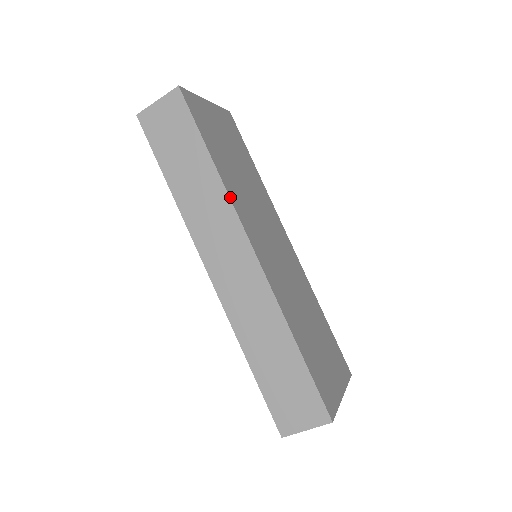
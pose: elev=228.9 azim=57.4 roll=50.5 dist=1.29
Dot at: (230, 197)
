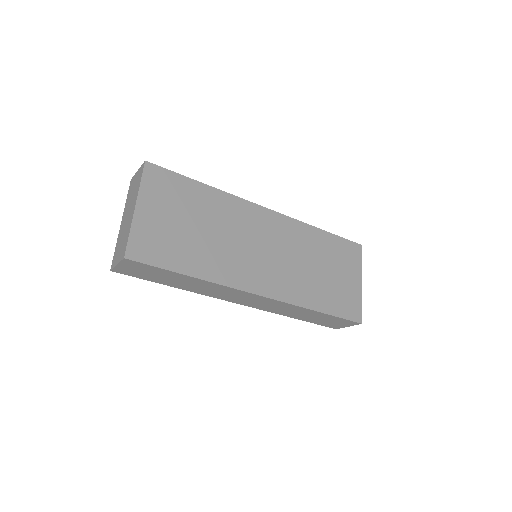
Dot at: (221, 284)
